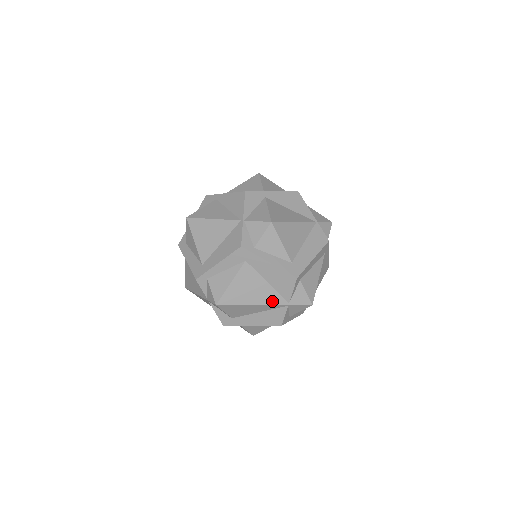
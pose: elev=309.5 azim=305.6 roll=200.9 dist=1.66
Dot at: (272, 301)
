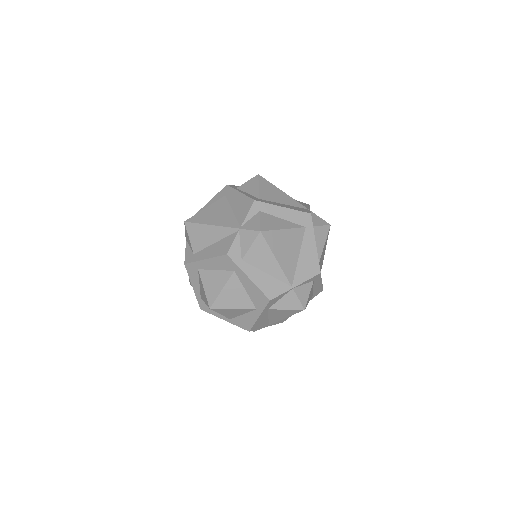
Dot at: (228, 224)
